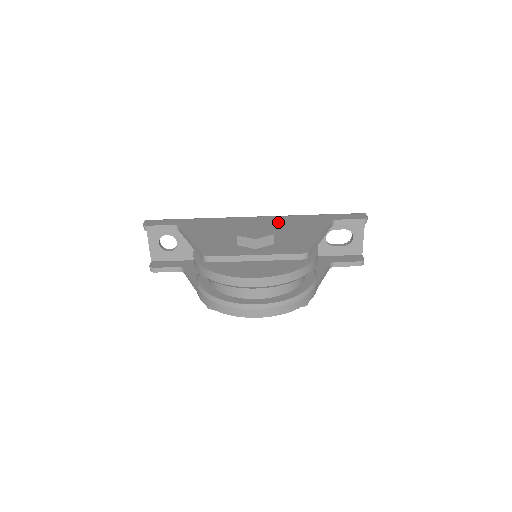
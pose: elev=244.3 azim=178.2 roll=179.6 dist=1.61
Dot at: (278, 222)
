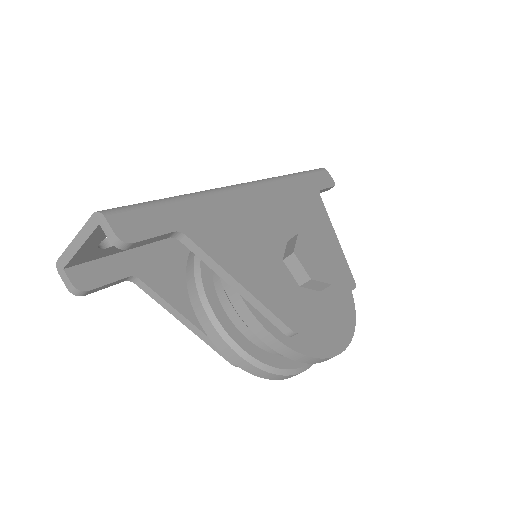
Dot at: (285, 203)
